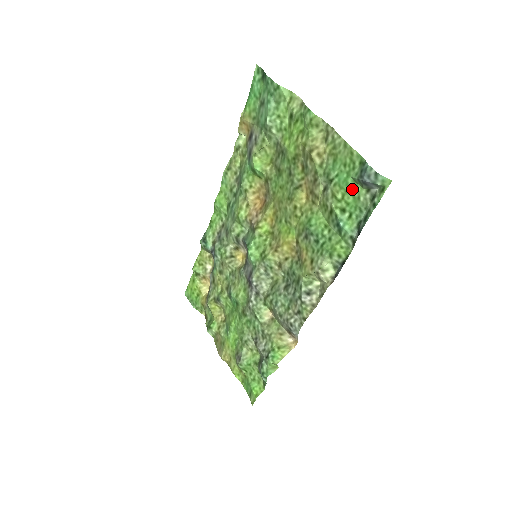
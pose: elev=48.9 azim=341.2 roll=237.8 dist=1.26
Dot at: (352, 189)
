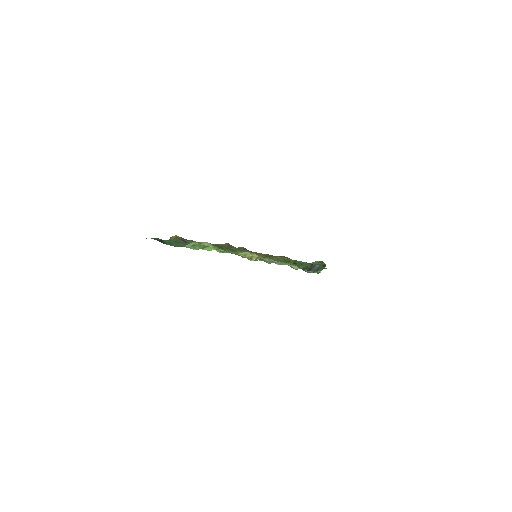
Dot at: occluded
